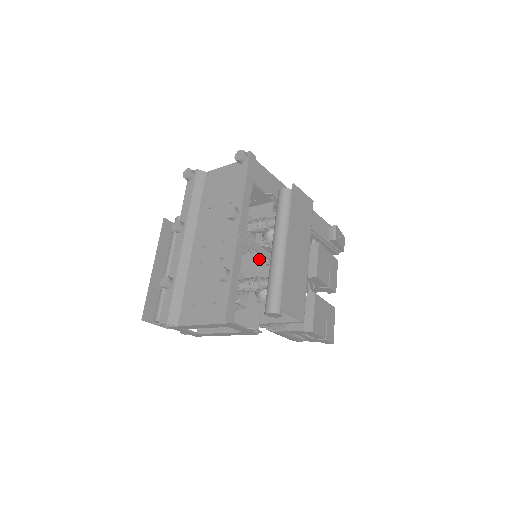
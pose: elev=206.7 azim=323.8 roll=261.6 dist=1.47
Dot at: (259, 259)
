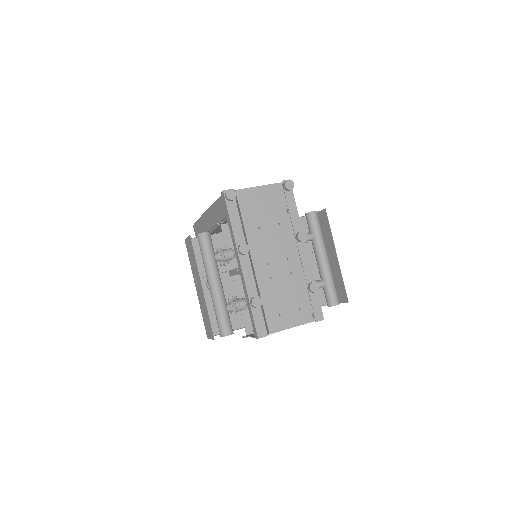
Dot at: occluded
